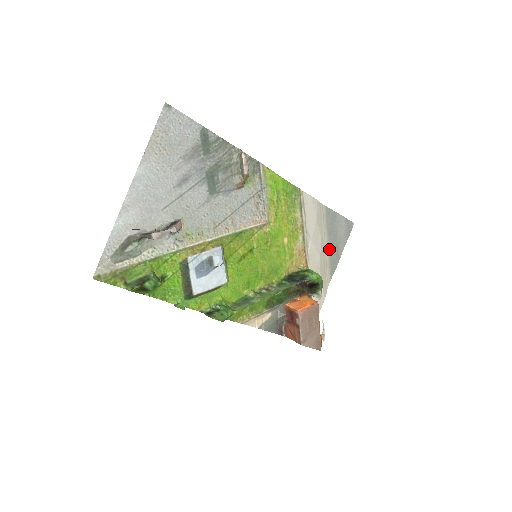
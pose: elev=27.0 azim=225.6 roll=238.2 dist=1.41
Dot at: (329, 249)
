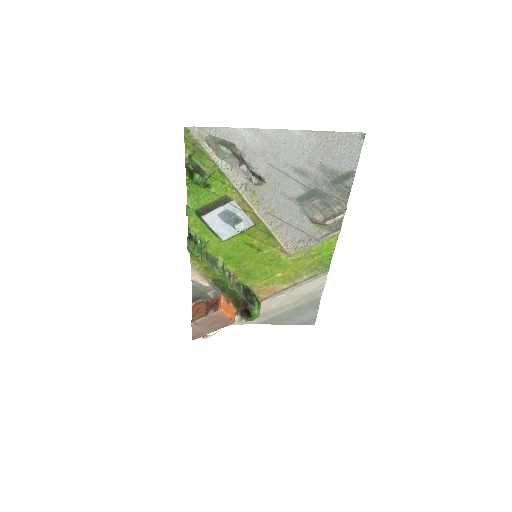
Dot at: (284, 312)
